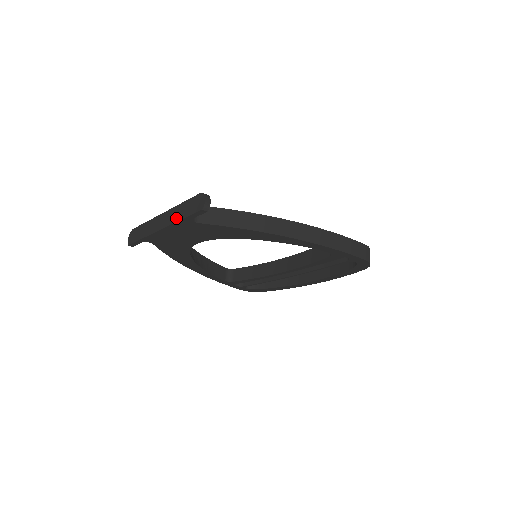
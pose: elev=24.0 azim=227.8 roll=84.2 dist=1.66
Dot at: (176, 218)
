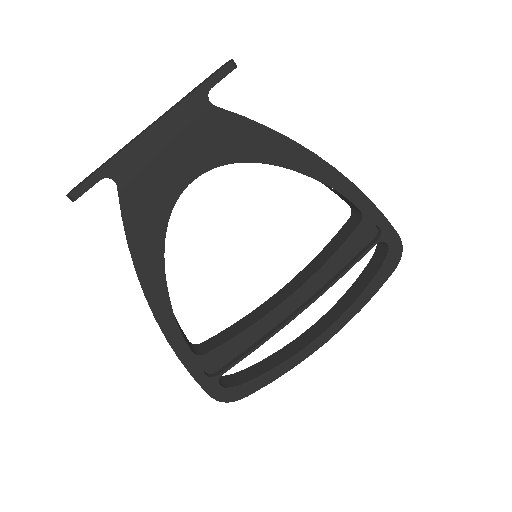
Dot at: (181, 100)
